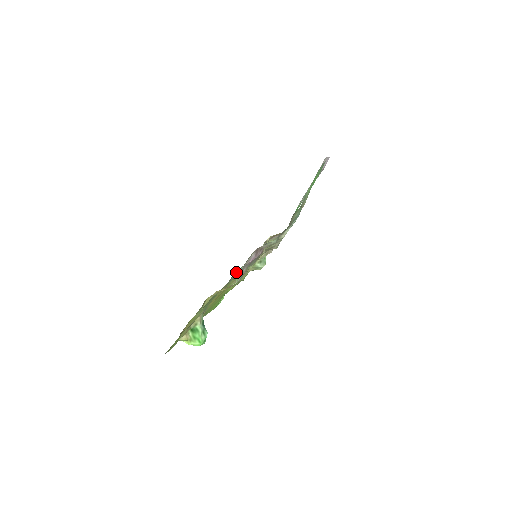
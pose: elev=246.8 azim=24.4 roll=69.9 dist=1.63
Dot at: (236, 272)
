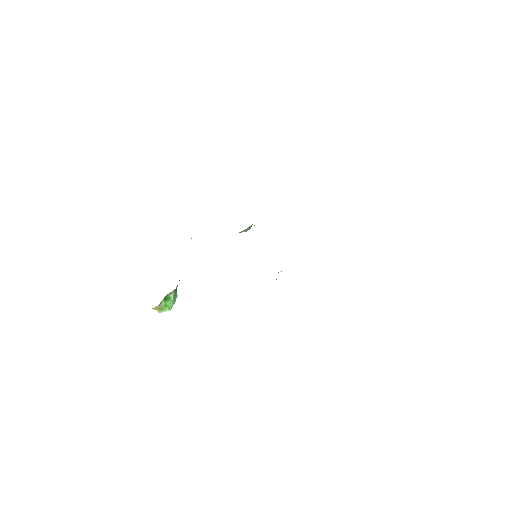
Dot at: occluded
